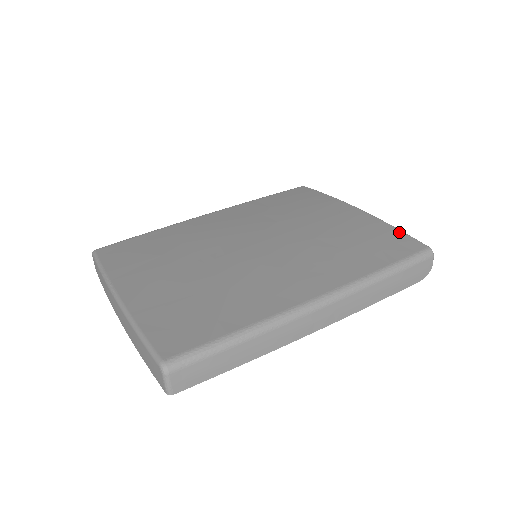
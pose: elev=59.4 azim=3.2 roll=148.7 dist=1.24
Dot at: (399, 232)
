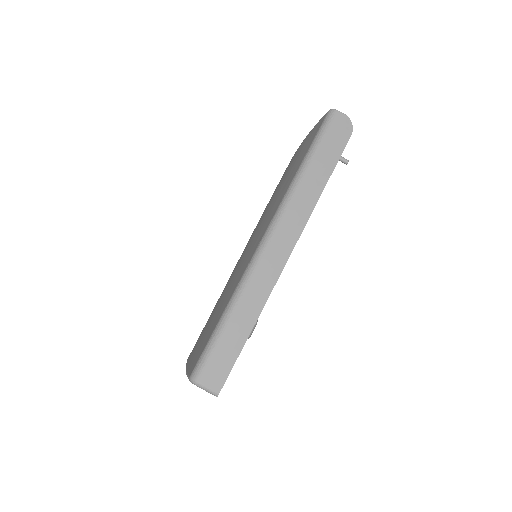
Dot at: (313, 128)
